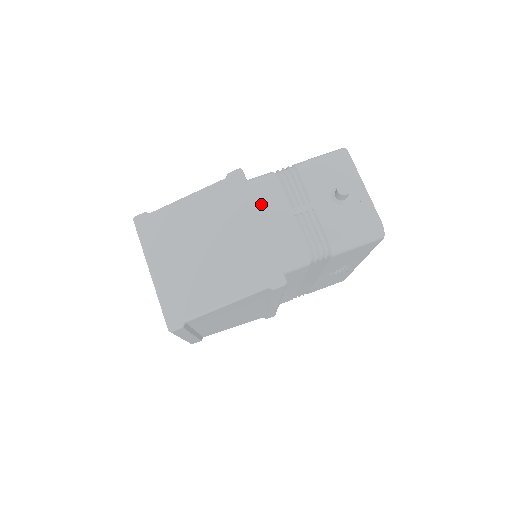
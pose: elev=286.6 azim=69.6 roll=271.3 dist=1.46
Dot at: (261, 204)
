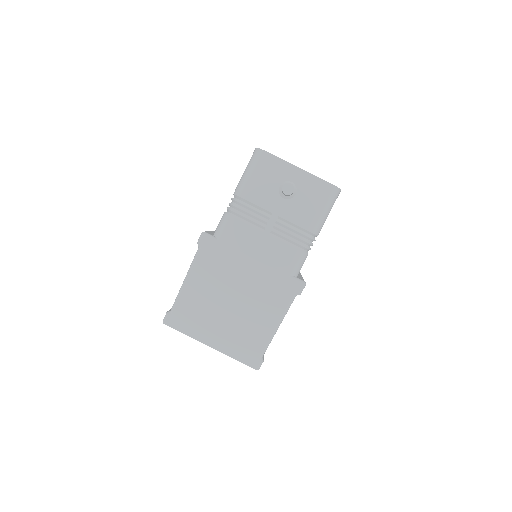
Dot at: (241, 246)
